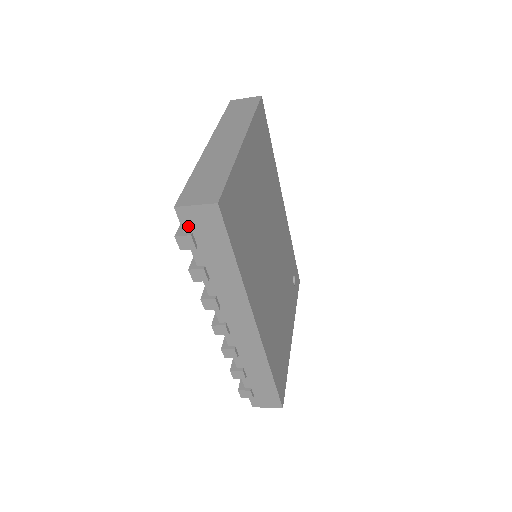
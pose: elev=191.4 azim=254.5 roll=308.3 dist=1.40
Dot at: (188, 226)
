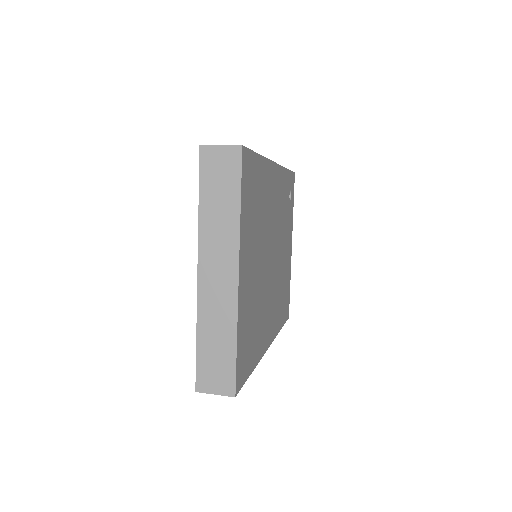
Dot at: occluded
